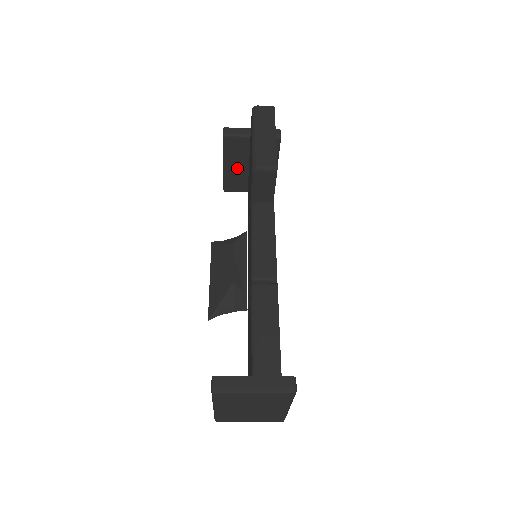
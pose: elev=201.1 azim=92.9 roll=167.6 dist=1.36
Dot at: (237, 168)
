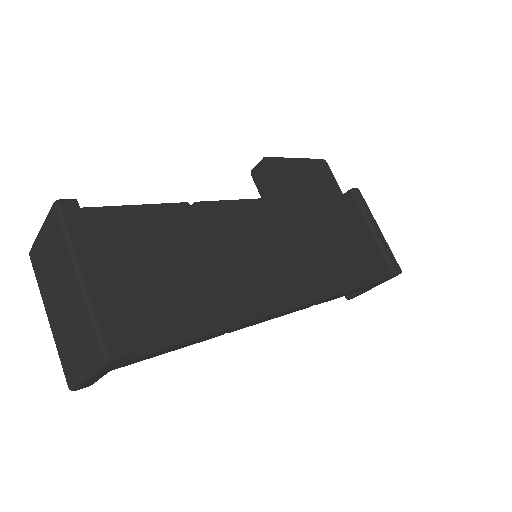
Dot at: occluded
